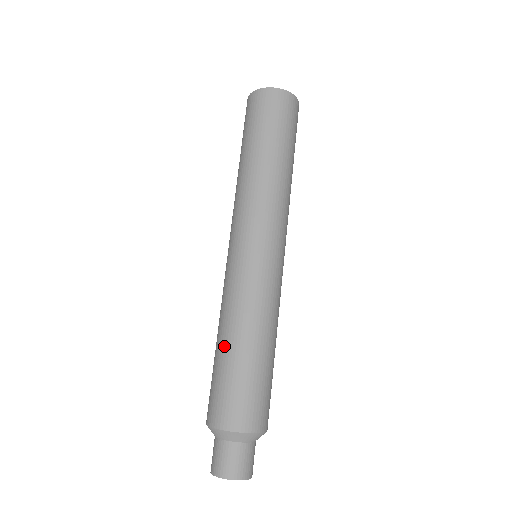
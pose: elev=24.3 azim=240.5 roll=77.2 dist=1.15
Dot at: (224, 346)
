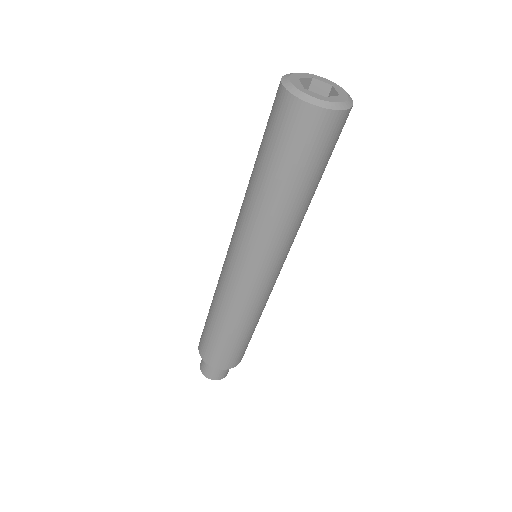
Dot at: (221, 329)
